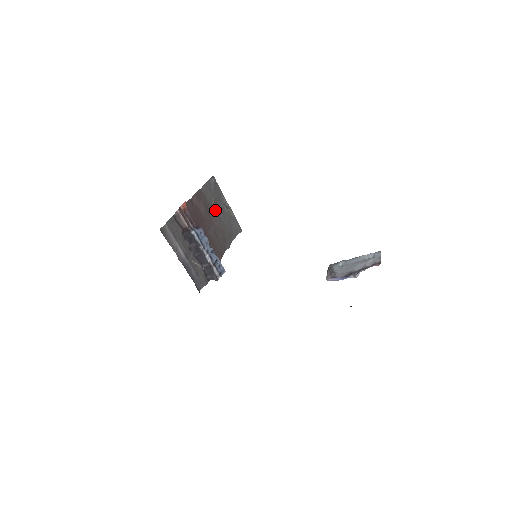
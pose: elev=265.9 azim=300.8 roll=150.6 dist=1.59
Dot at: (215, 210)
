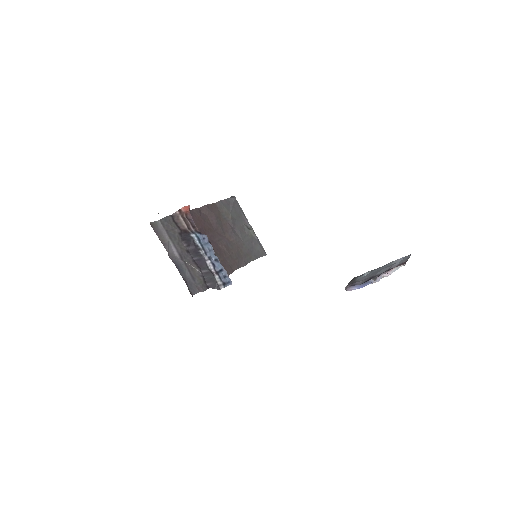
Dot at: (231, 227)
